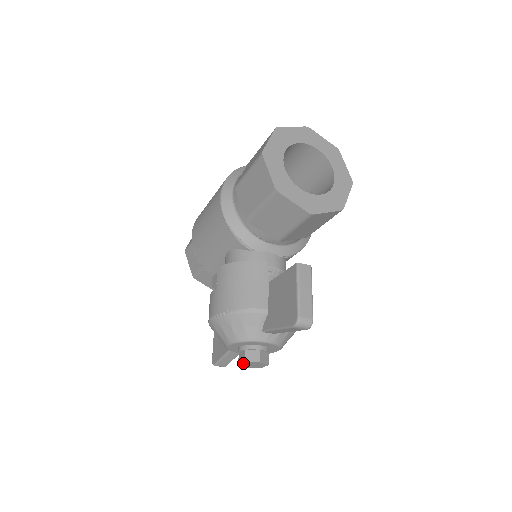
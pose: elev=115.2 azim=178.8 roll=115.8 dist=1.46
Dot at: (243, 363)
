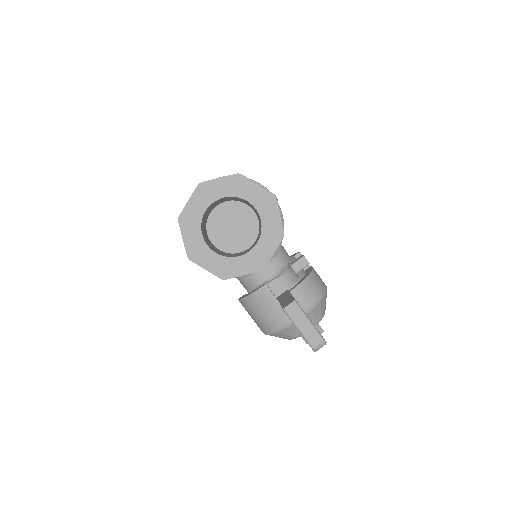
Dot at: (306, 342)
